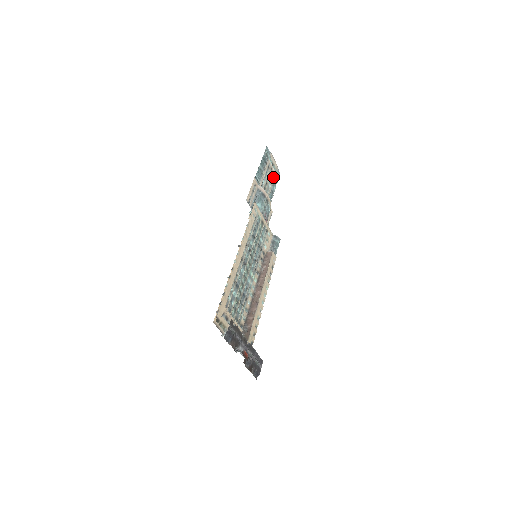
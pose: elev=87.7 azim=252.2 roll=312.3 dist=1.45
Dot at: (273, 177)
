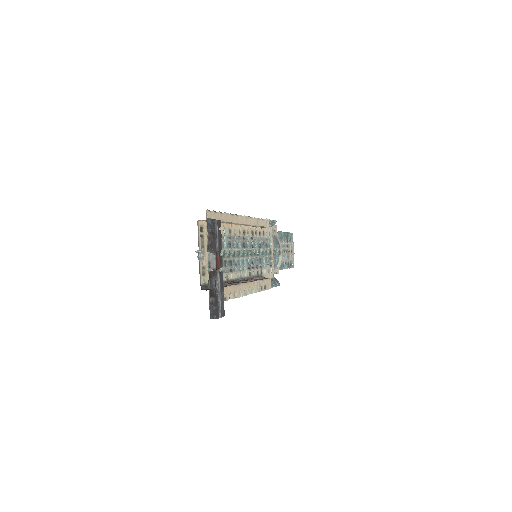
Dot at: (288, 258)
